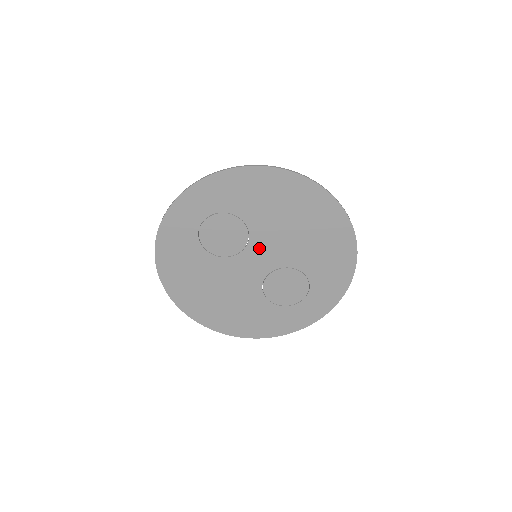
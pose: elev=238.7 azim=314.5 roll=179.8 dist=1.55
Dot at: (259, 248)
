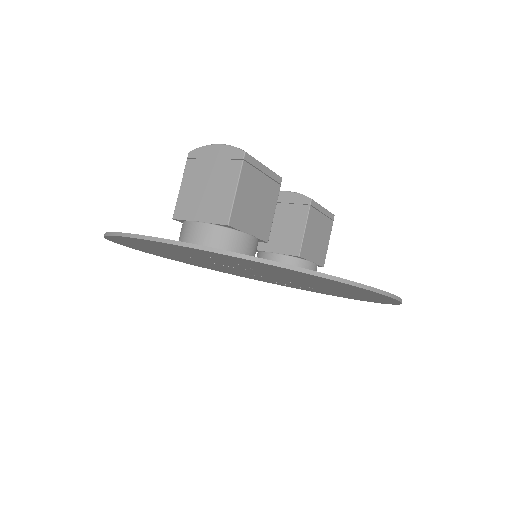
Dot at: (262, 273)
